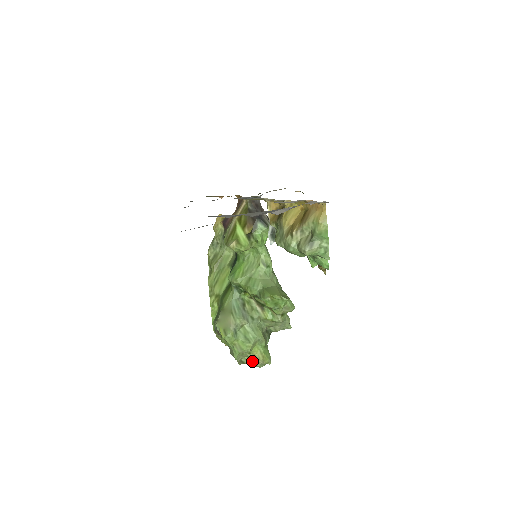
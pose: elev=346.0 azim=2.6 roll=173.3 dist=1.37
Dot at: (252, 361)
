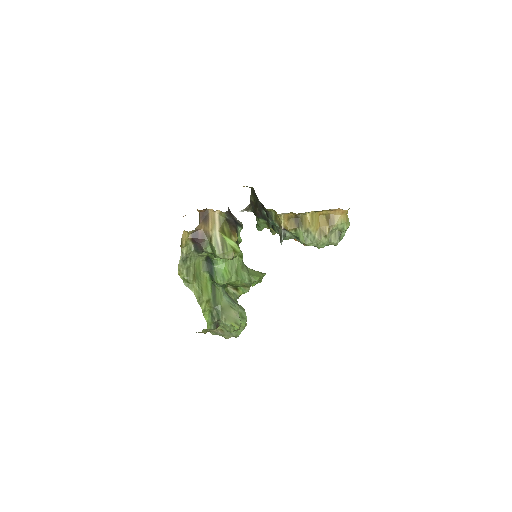
Dot at: occluded
